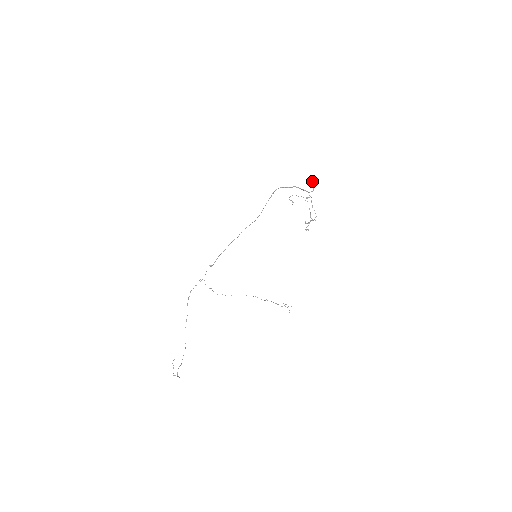
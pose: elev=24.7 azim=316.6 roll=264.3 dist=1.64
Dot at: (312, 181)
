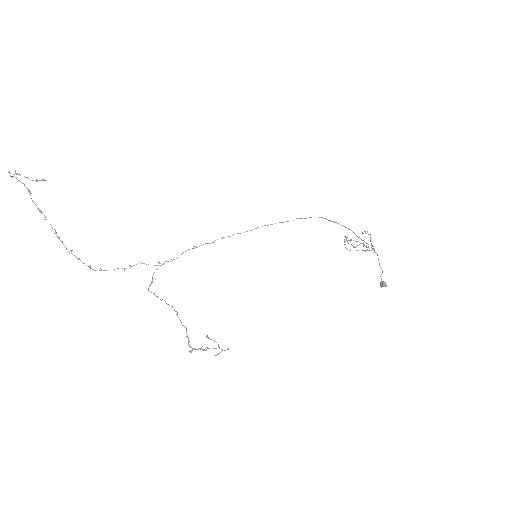
Dot at: occluded
